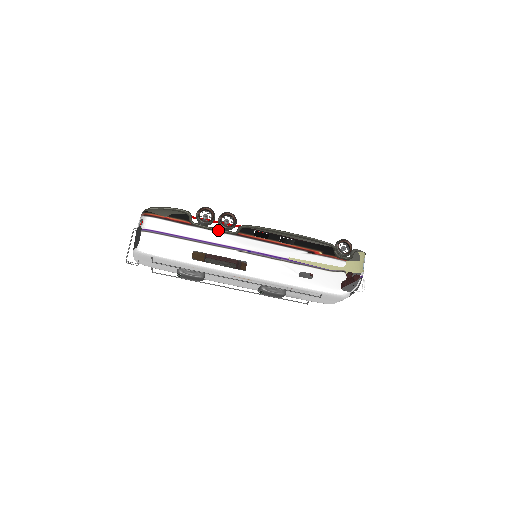
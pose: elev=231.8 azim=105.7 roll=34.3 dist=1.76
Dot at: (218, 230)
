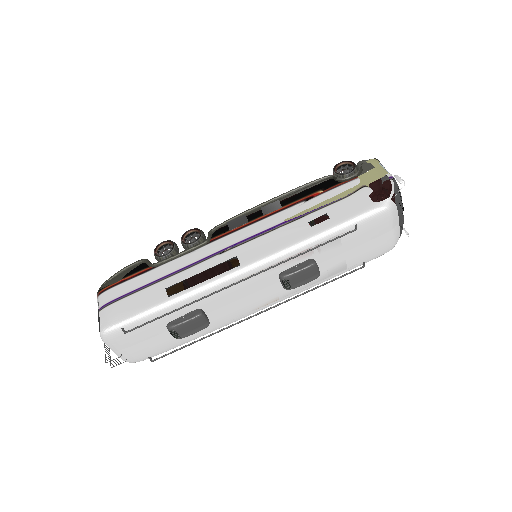
Dot at: (185, 252)
